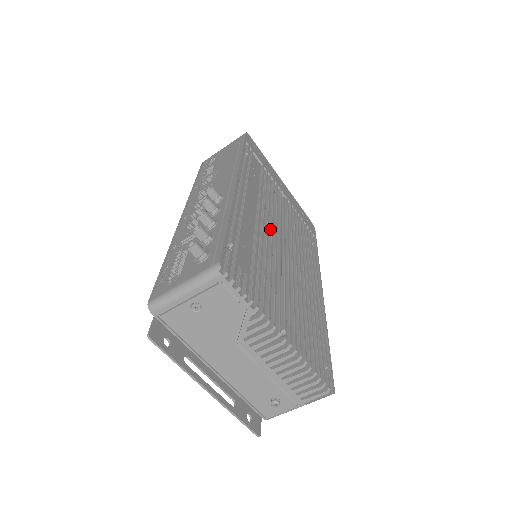
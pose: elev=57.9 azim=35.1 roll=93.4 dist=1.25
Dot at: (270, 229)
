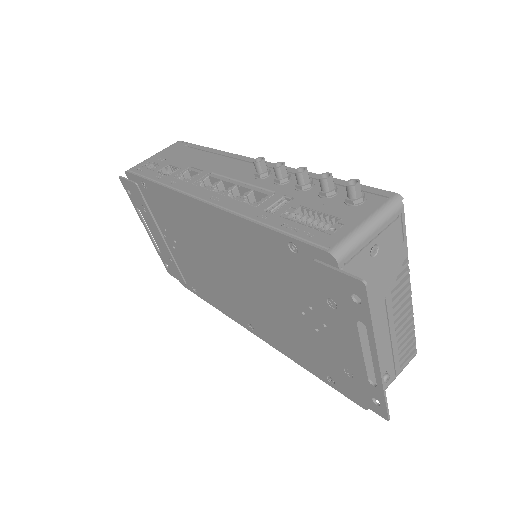
Dot at: occluded
